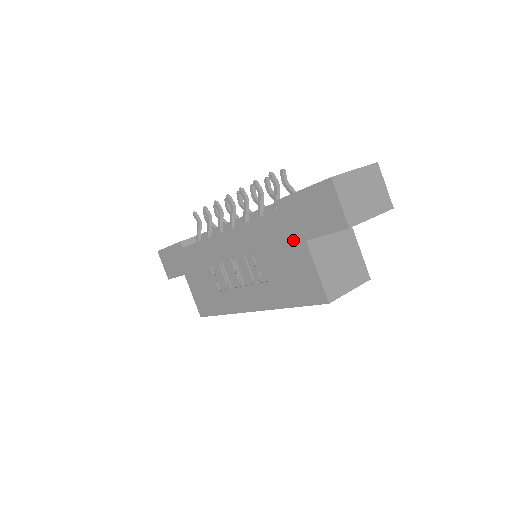
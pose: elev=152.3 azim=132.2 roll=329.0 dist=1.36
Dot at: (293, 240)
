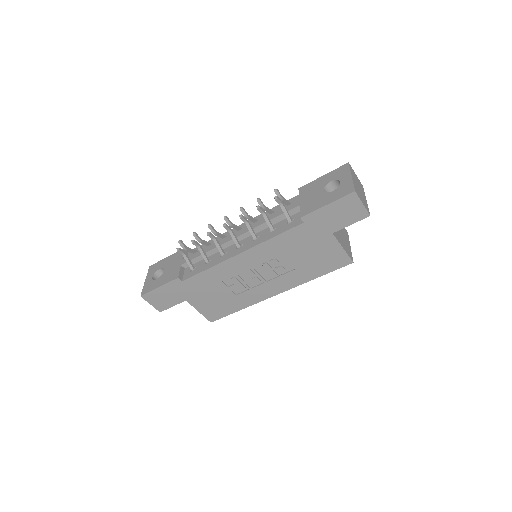
Dot at: (320, 237)
